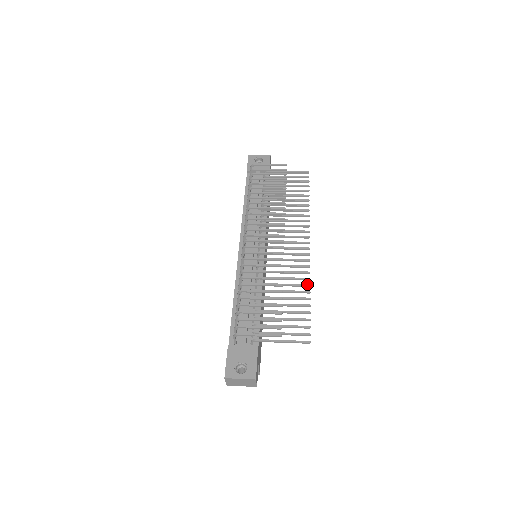
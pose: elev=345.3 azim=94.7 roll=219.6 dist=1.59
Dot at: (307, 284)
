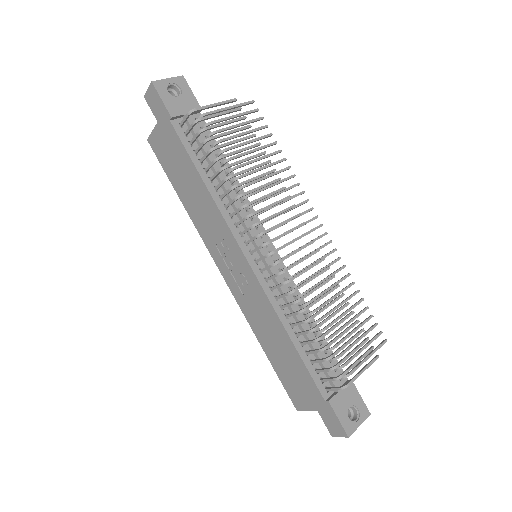
Dot at: (348, 274)
